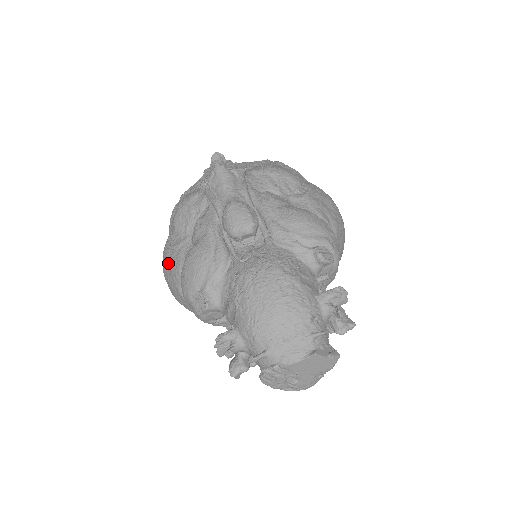
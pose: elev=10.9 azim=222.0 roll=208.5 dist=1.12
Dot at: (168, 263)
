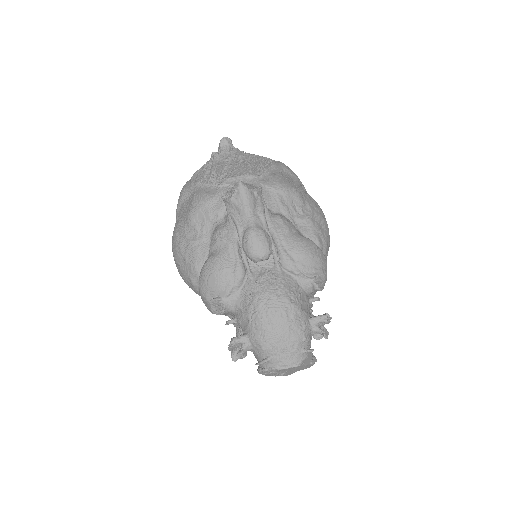
Dot at: (182, 253)
